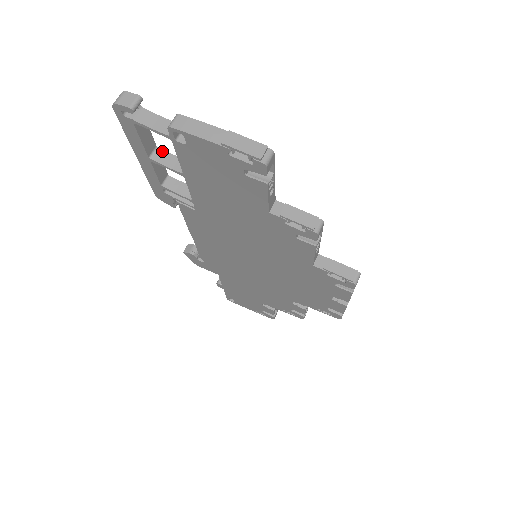
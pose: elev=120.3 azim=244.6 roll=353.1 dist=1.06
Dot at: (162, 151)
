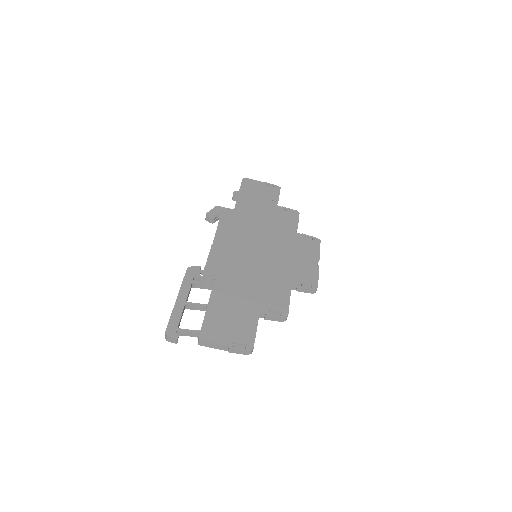
Dot at: (189, 305)
